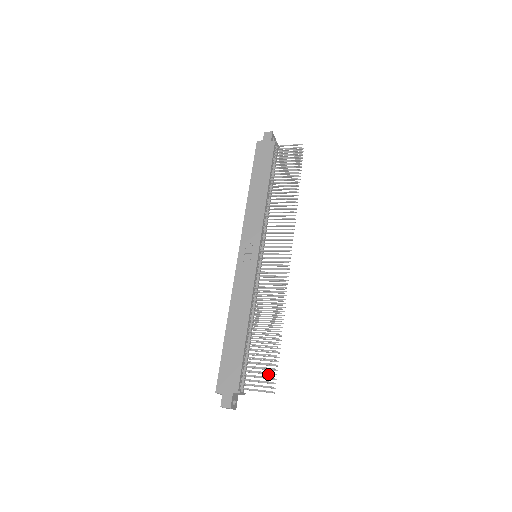
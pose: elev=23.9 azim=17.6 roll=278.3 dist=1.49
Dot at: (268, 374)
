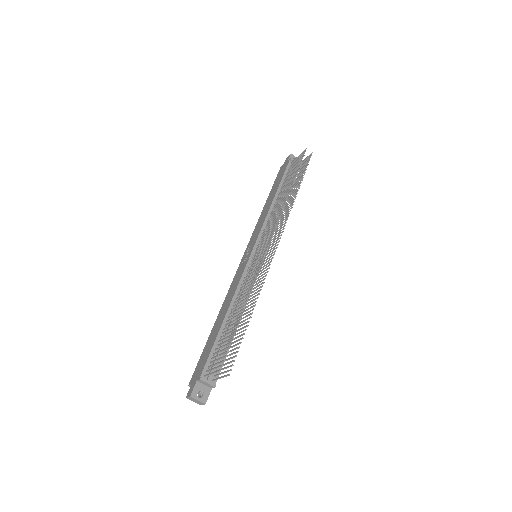
Dot at: (231, 358)
